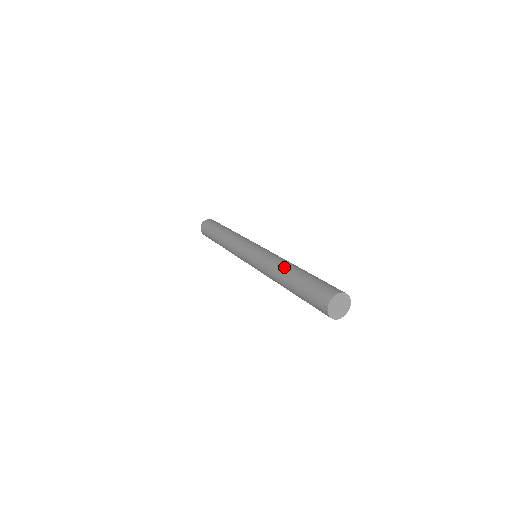
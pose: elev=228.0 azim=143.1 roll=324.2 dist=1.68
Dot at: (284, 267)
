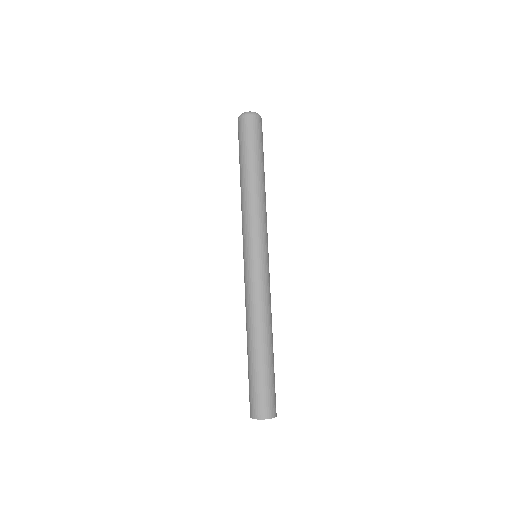
Dot at: (247, 331)
